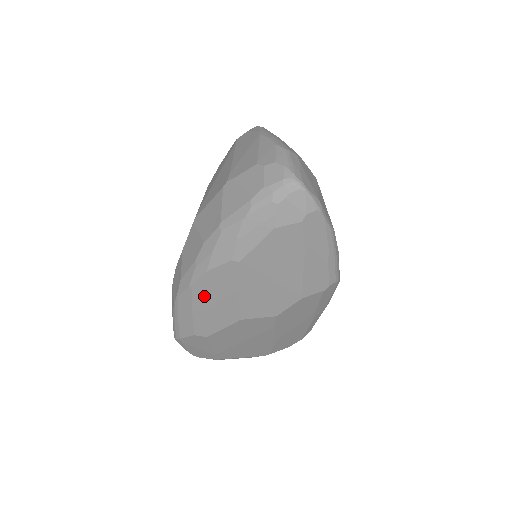
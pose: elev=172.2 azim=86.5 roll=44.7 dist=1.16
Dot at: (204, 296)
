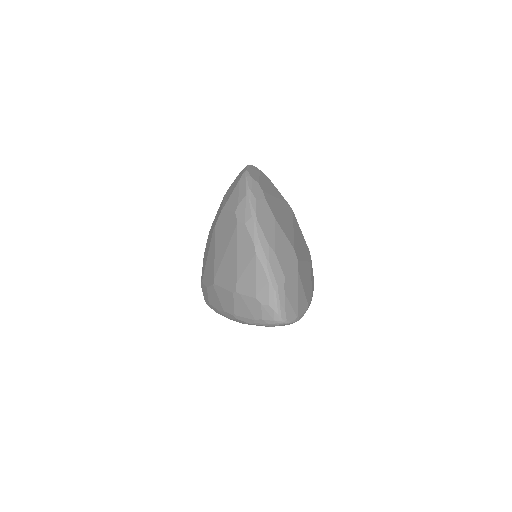
Dot at: occluded
